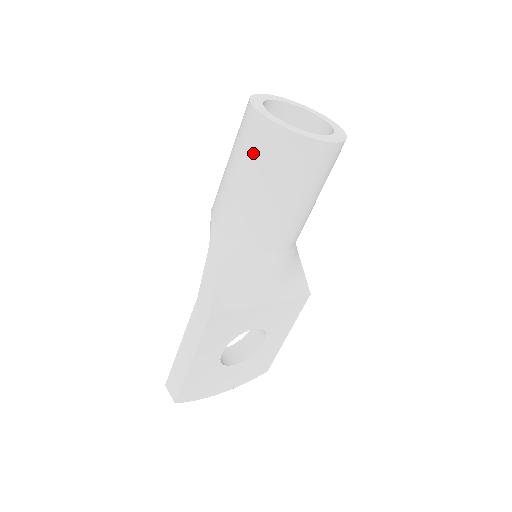
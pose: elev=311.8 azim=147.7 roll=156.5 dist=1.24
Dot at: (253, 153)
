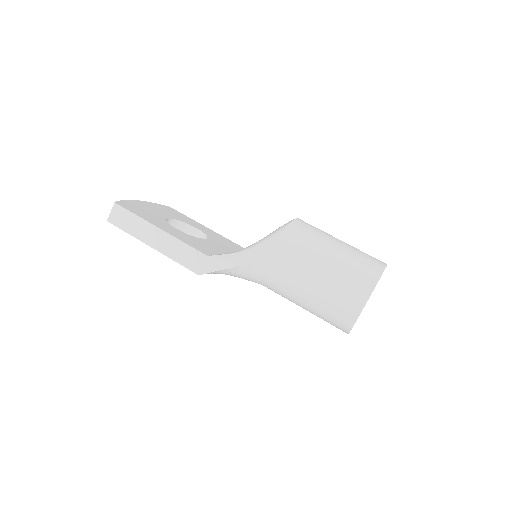
Dot at: (333, 300)
